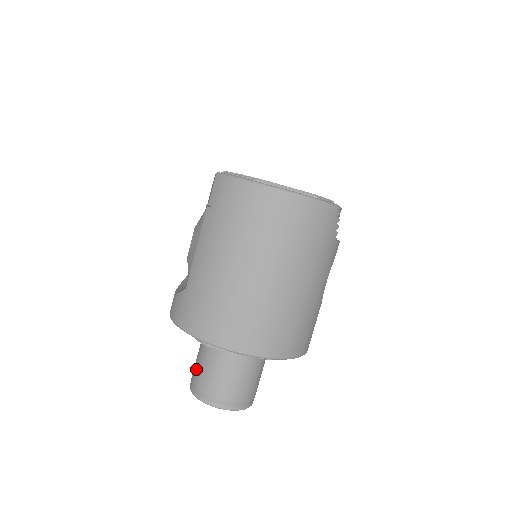
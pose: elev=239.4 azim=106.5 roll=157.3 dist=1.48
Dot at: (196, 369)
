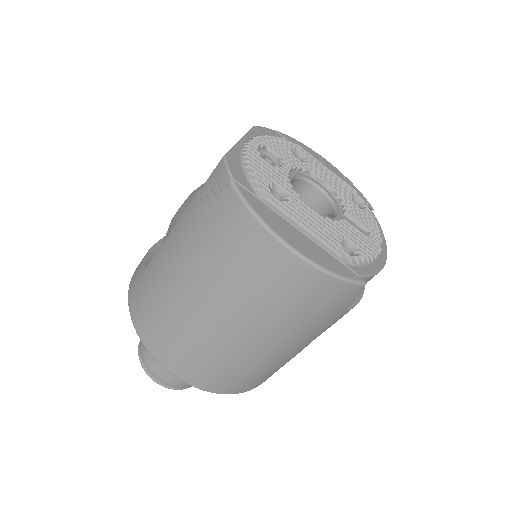
Dot at: occluded
